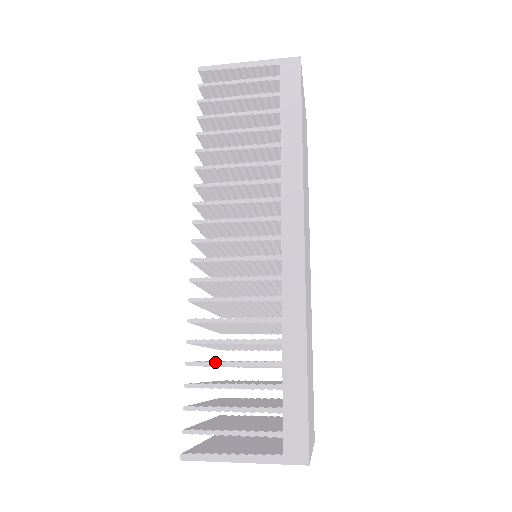
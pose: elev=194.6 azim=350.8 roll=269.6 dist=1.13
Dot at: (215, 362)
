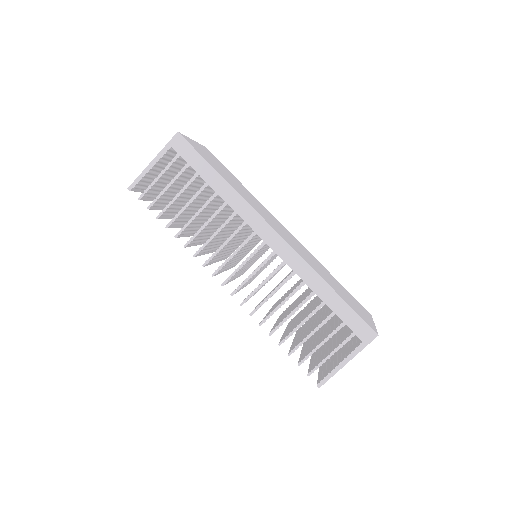
Dot at: (292, 331)
